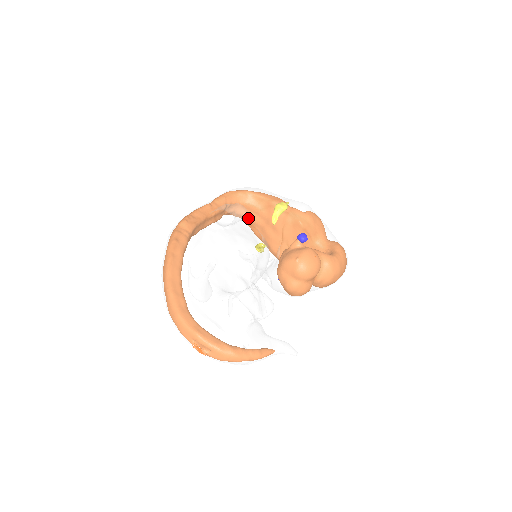
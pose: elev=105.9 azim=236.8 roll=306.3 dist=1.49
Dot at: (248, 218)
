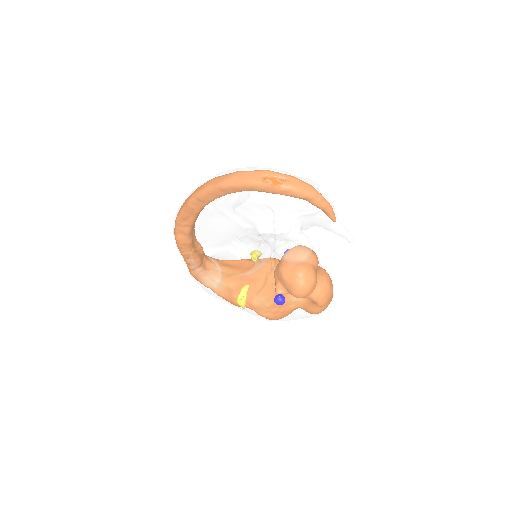
Dot at: occluded
